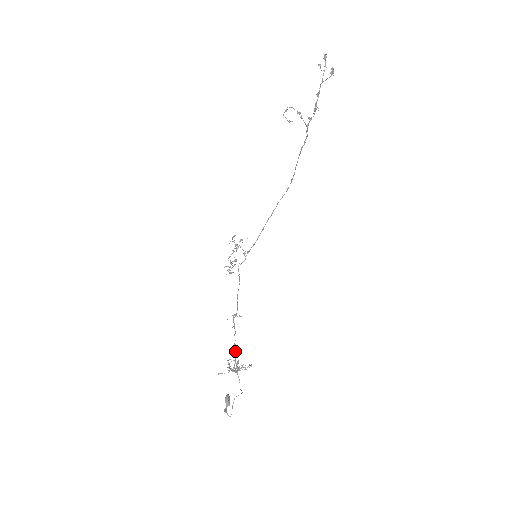
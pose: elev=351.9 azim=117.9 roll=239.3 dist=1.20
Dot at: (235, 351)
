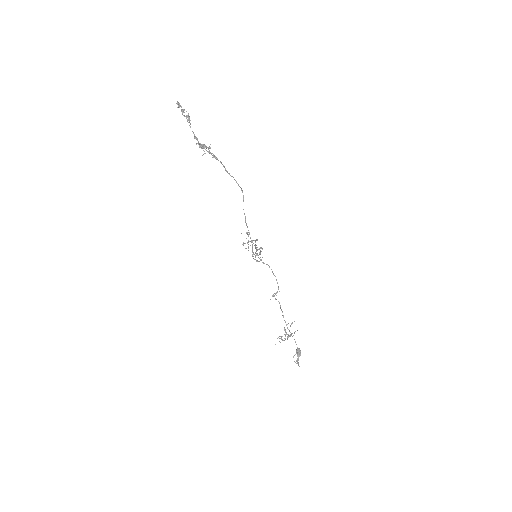
Dot at: (285, 321)
